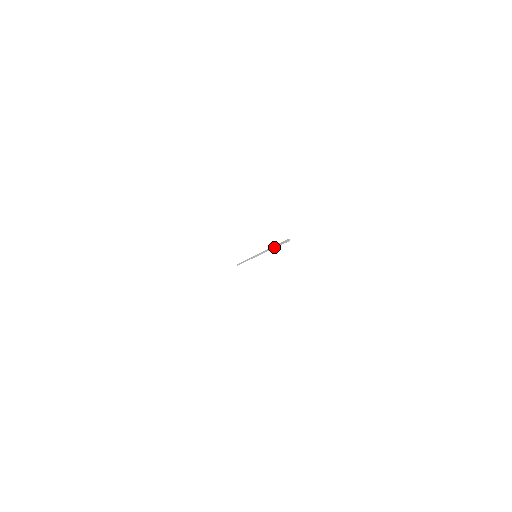
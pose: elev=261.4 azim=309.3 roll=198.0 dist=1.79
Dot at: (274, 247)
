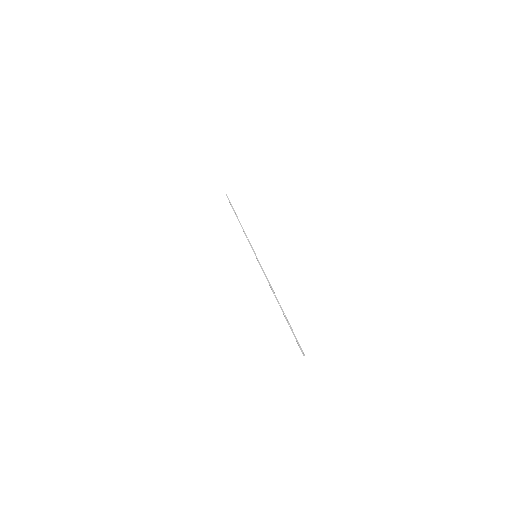
Dot at: (283, 313)
